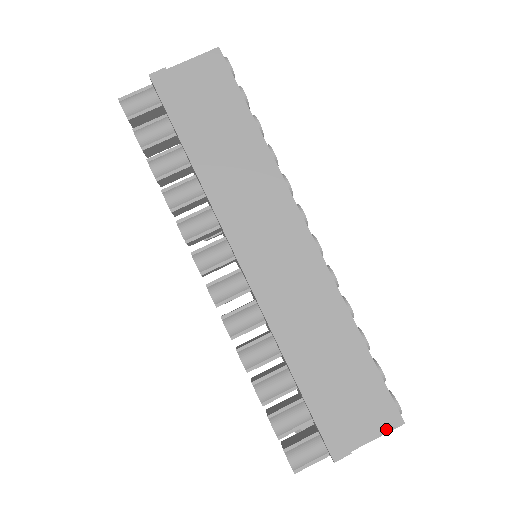
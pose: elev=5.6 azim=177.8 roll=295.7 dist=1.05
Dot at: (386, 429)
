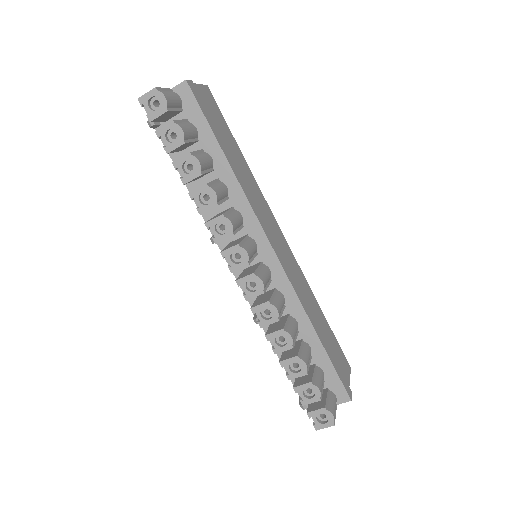
Dot at: (349, 373)
